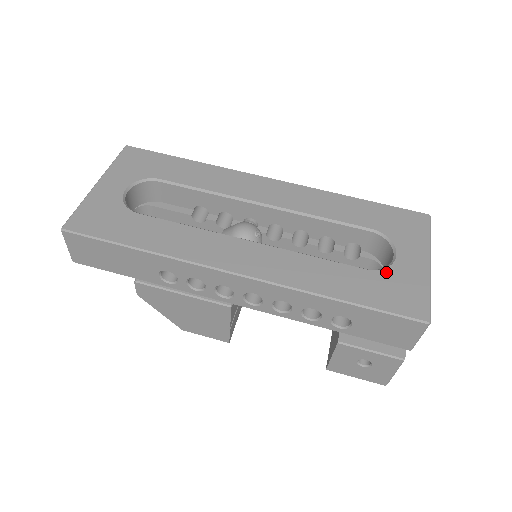
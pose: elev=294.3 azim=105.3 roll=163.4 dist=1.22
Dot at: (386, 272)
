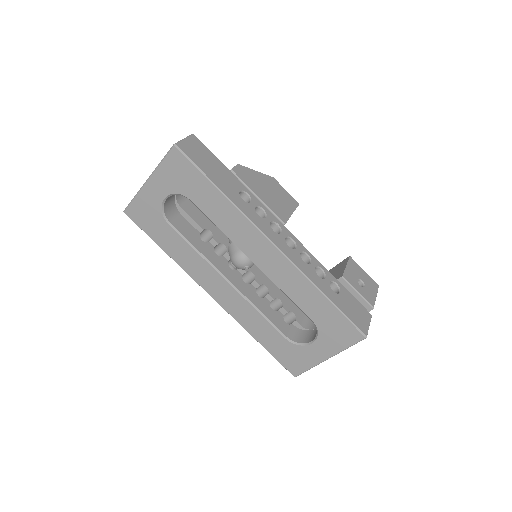
Dot at: (296, 347)
